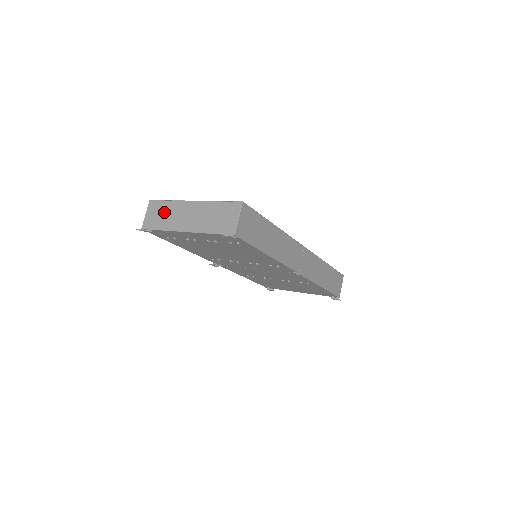
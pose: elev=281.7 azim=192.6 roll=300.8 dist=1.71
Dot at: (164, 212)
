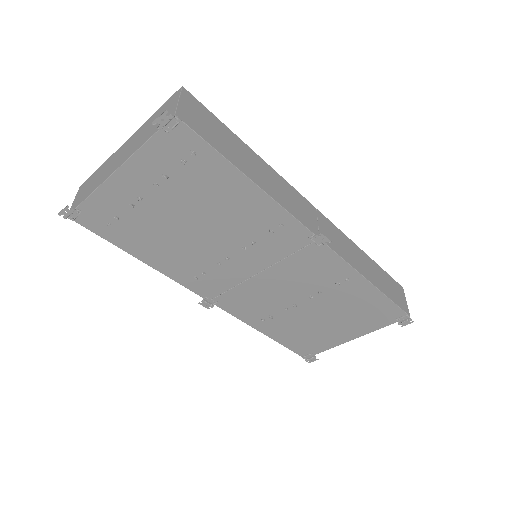
Dot at: (93, 179)
